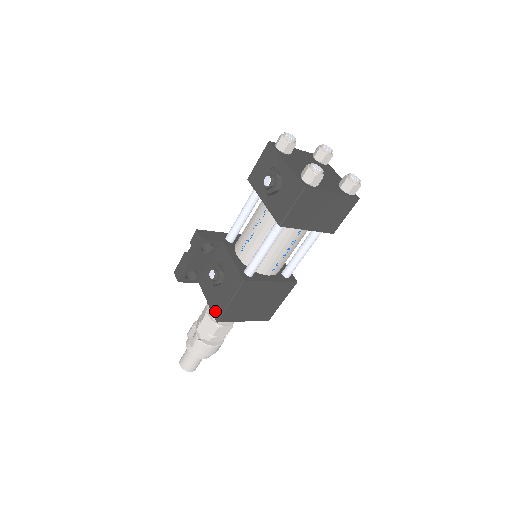
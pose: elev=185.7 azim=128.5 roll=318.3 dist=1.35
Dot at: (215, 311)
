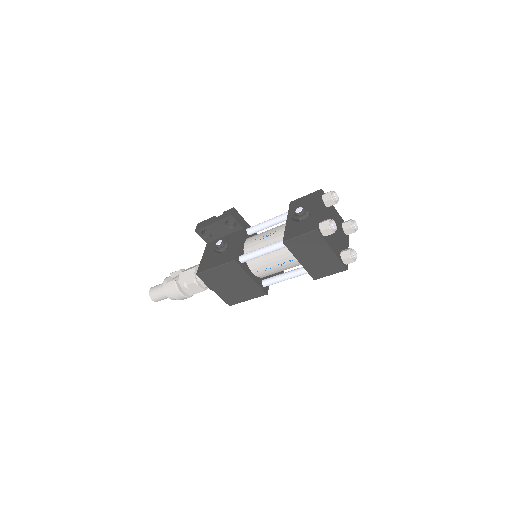
Dot at: (201, 267)
